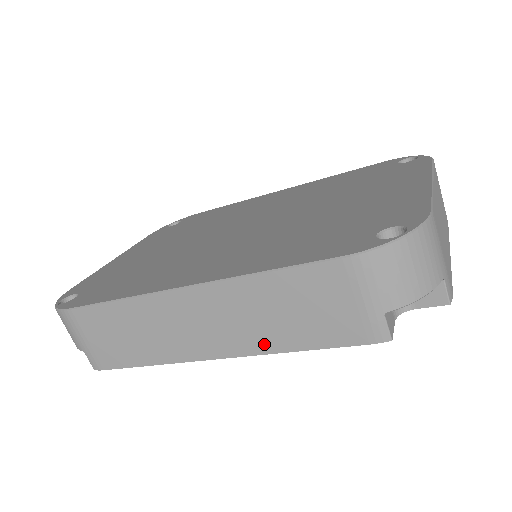
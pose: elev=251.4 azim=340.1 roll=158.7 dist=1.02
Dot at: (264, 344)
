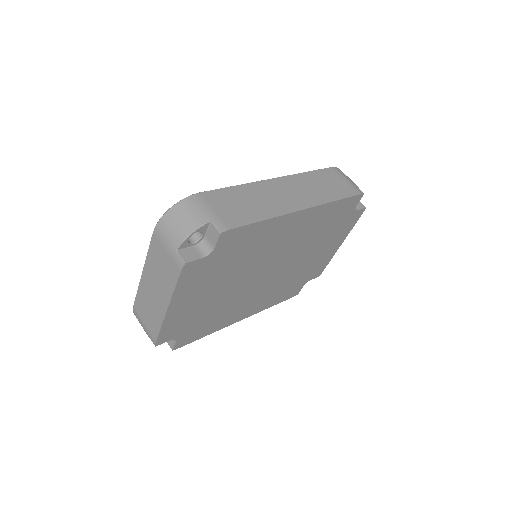
Dot at: (322, 199)
